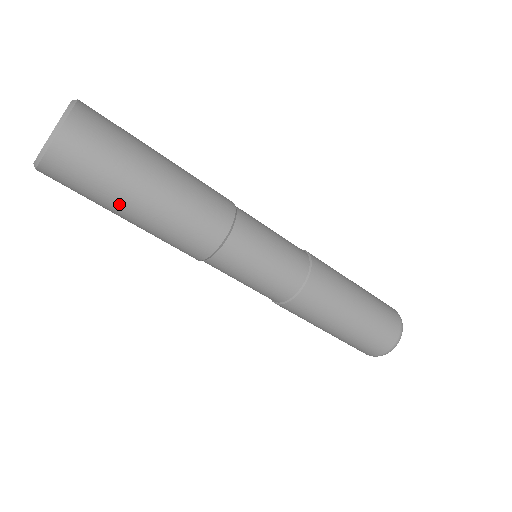
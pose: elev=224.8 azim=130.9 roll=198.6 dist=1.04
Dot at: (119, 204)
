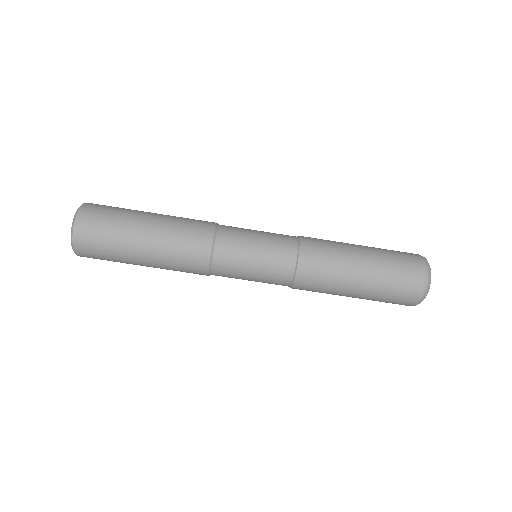
Dot at: (130, 249)
